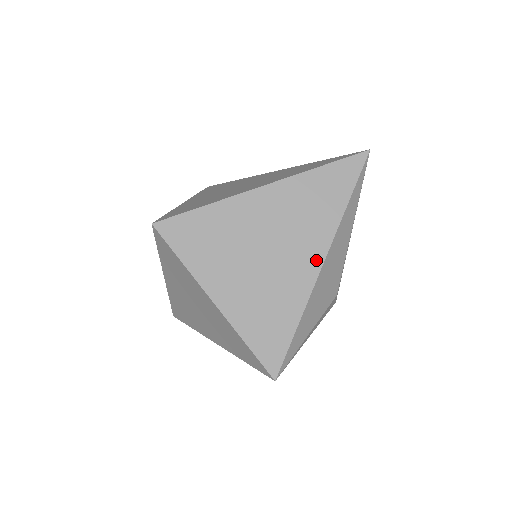
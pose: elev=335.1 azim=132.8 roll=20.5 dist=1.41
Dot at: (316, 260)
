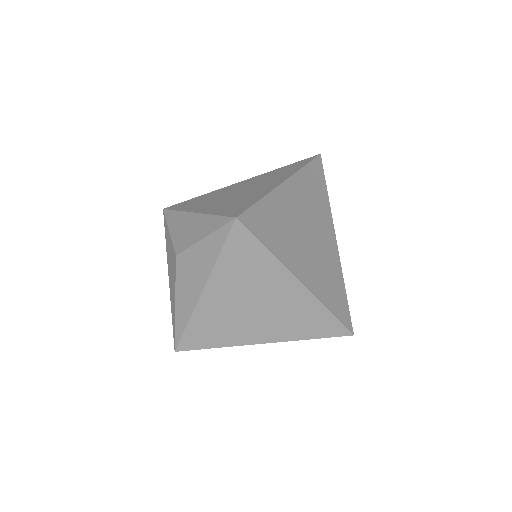
Dot at: (332, 235)
